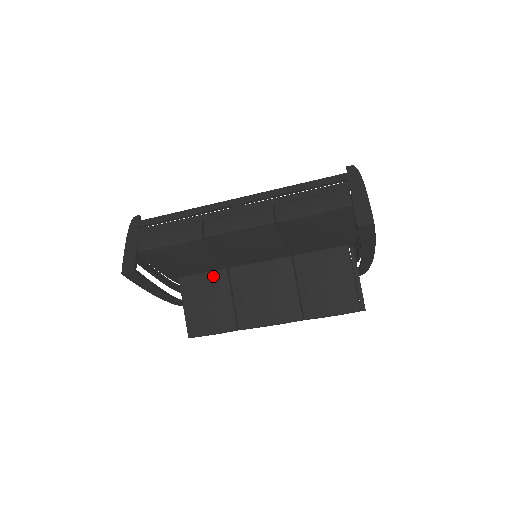
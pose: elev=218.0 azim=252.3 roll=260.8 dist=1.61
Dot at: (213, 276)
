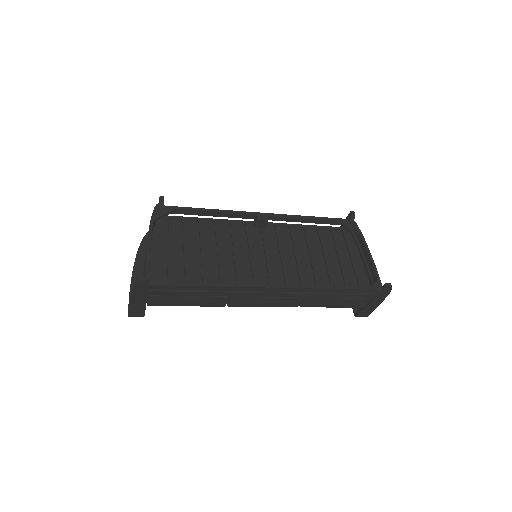
Dot at: occluded
